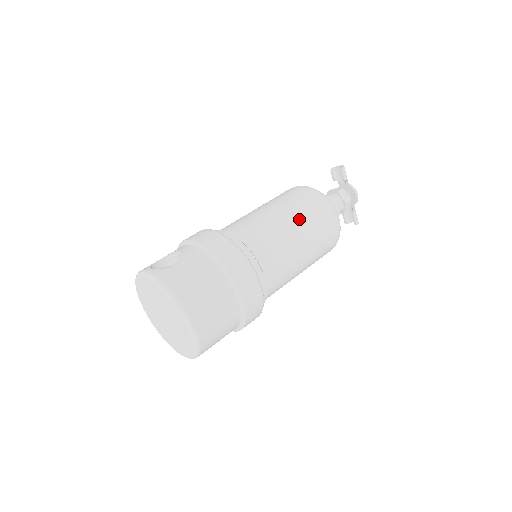
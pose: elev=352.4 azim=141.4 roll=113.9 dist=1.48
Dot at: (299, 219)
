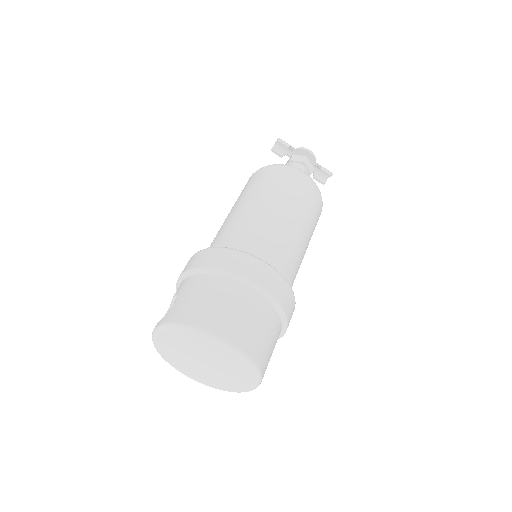
Dot at: (264, 193)
